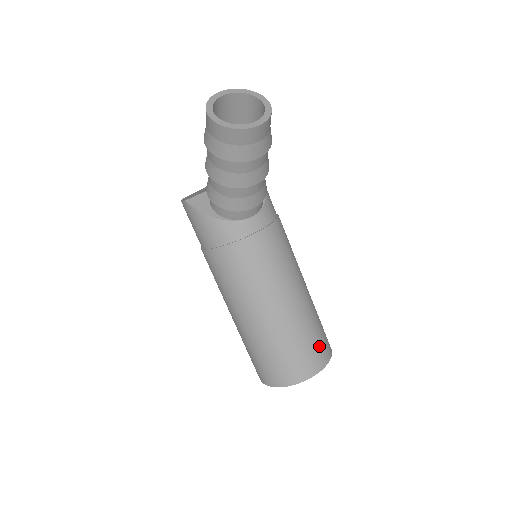
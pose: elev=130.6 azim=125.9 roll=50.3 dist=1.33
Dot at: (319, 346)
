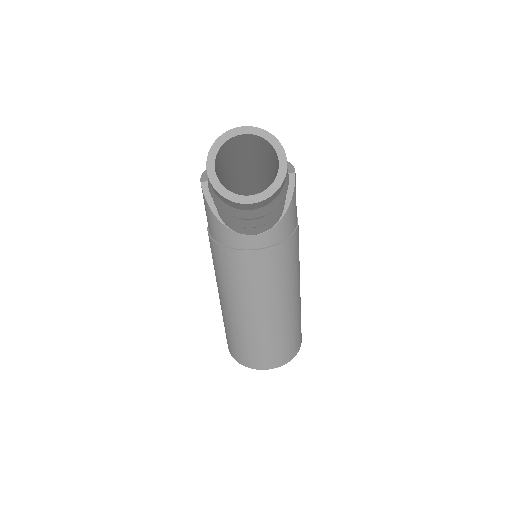
Dot at: (280, 352)
